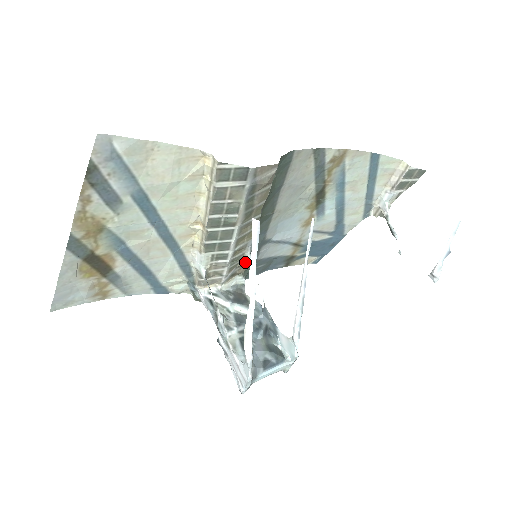
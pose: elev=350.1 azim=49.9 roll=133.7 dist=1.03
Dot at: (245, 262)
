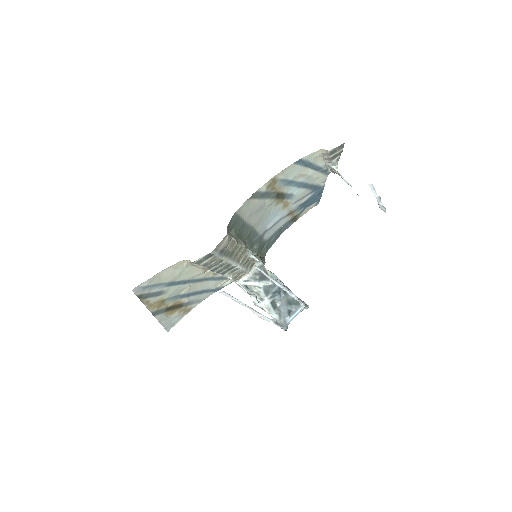
Dot at: (253, 259)
